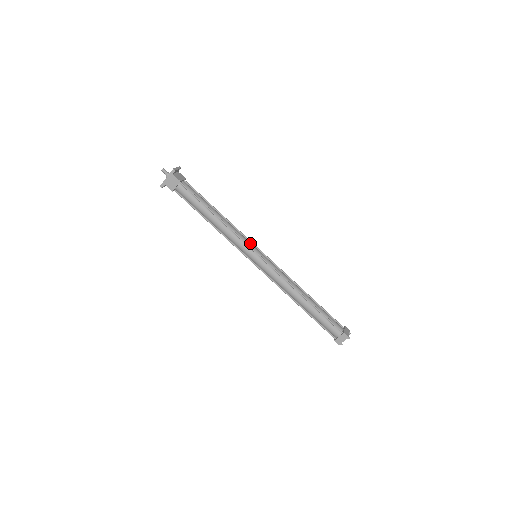
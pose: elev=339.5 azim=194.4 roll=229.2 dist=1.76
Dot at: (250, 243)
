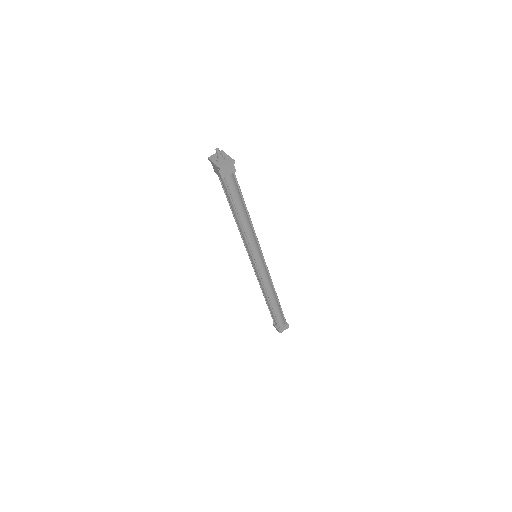
Dot at: (256, 250)
